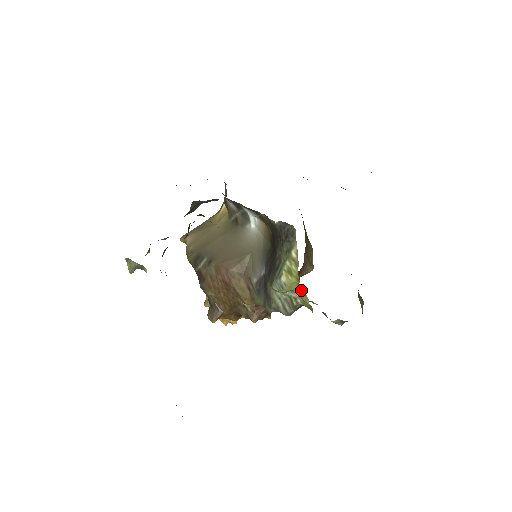
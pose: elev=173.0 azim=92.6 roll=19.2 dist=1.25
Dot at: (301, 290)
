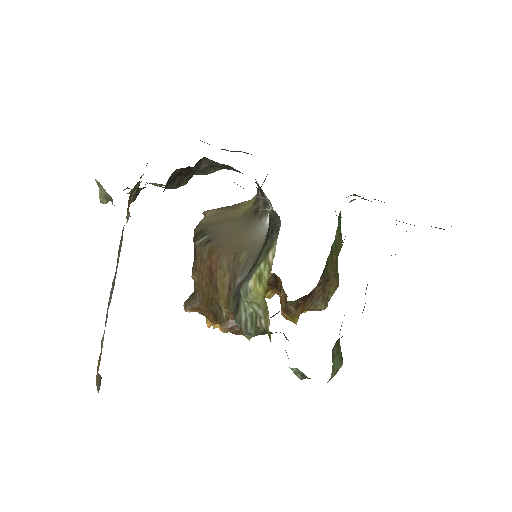
Dot at: (266, 307)
